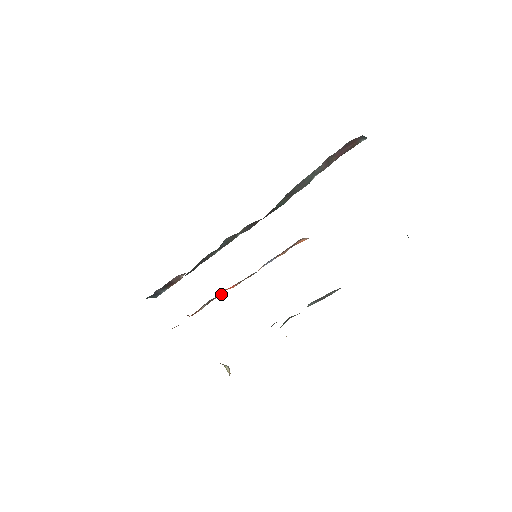
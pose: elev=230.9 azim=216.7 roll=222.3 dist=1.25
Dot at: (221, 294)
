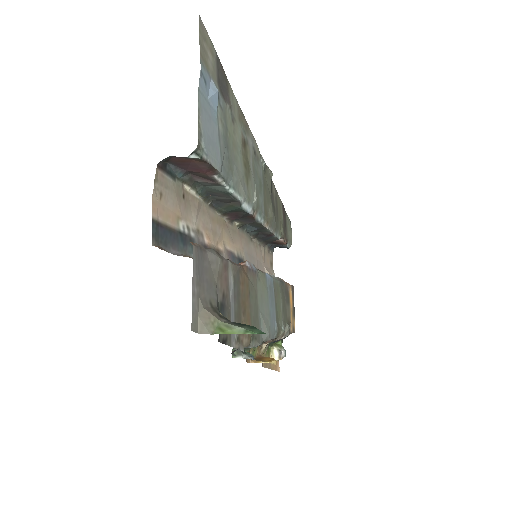
Dot at: occluded
